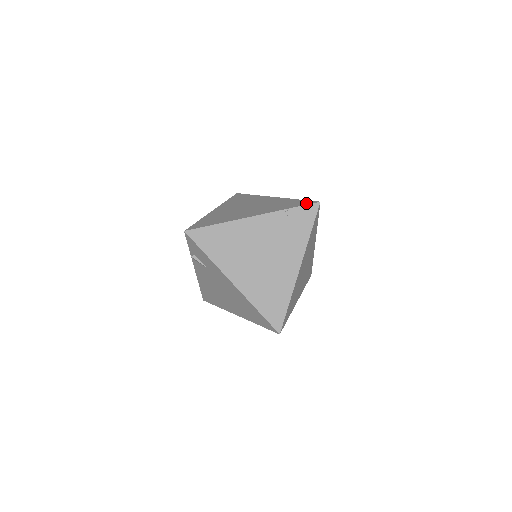
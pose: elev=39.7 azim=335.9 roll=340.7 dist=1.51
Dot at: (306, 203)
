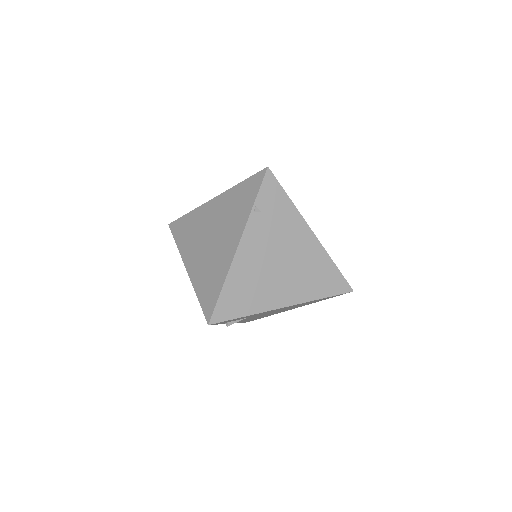
Dot at: (258, 181)
